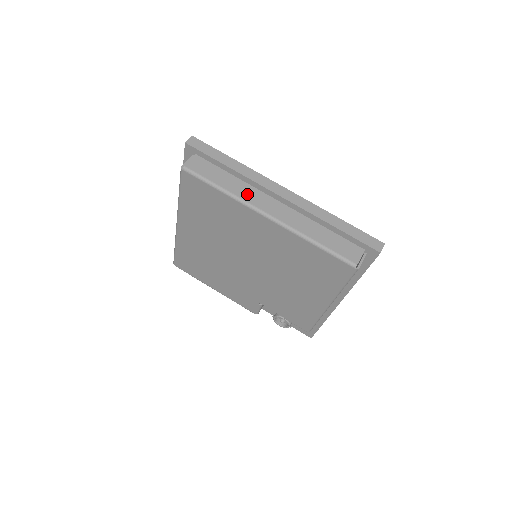
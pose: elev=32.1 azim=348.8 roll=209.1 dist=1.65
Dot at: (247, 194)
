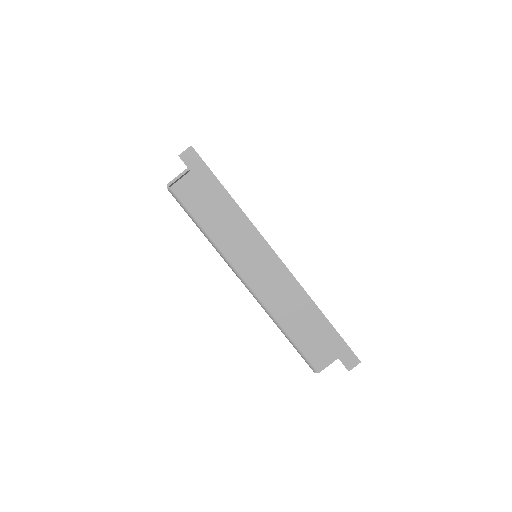
Dot at: (232, 248)
